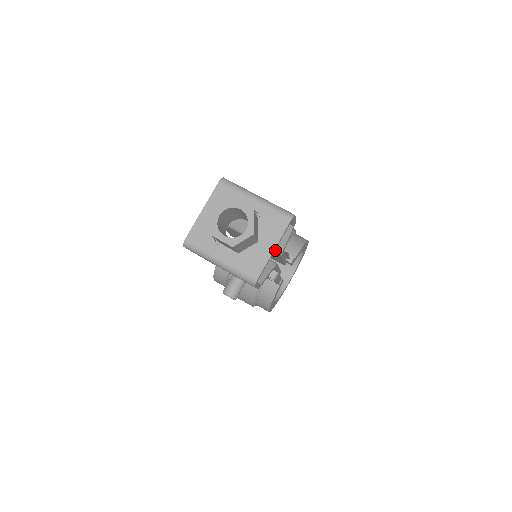
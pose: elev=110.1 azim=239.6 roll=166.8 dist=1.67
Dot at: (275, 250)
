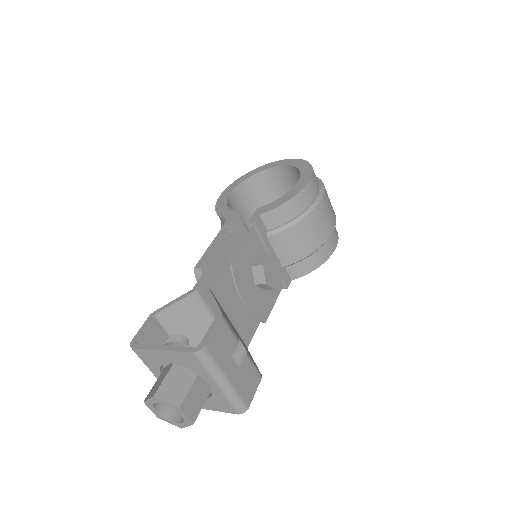
Dot at: occluded
